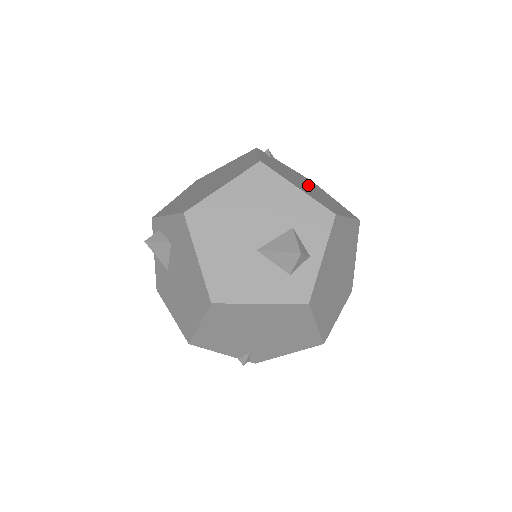
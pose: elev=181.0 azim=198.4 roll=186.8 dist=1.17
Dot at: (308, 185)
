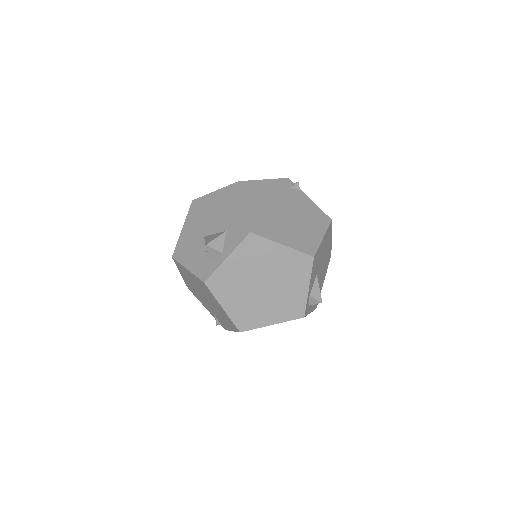
Dot at: (291, 214)
